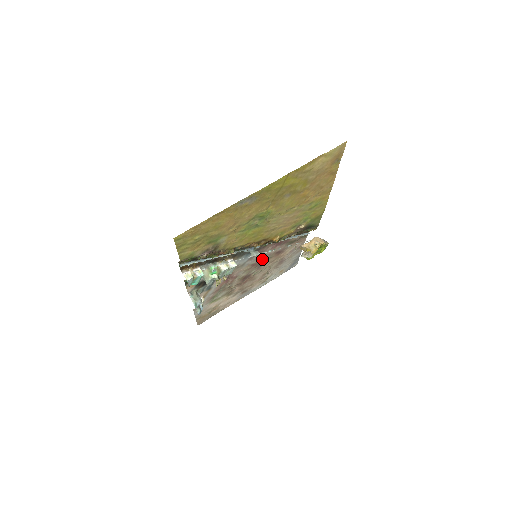
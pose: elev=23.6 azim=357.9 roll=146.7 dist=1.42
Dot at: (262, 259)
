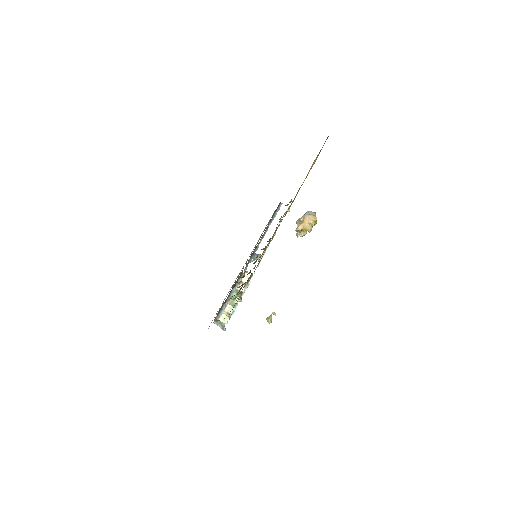
Dot at: occluded
